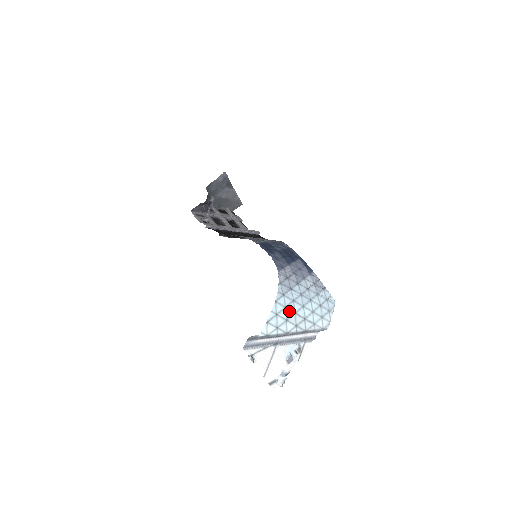
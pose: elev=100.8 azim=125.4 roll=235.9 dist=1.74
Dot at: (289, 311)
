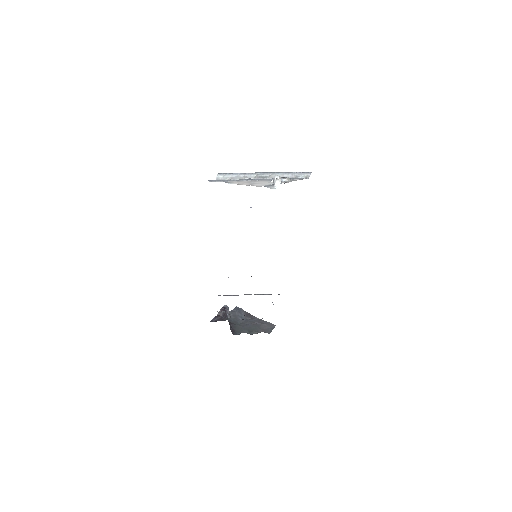
Dot at: occluded
